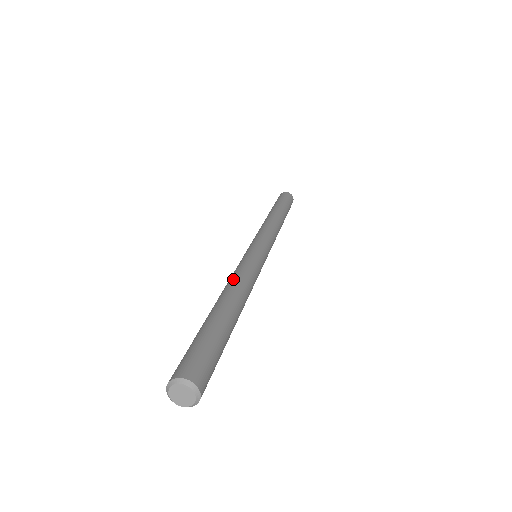
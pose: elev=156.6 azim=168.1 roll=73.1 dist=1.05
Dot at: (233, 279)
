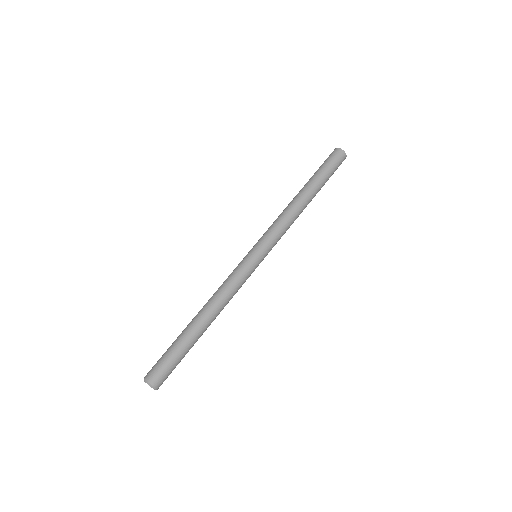
Dot at: (220, 297)
